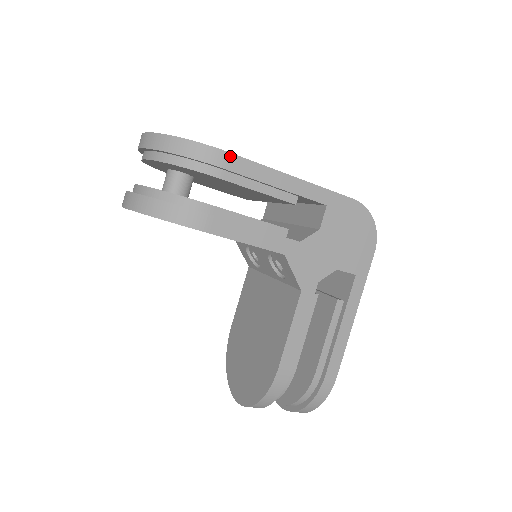
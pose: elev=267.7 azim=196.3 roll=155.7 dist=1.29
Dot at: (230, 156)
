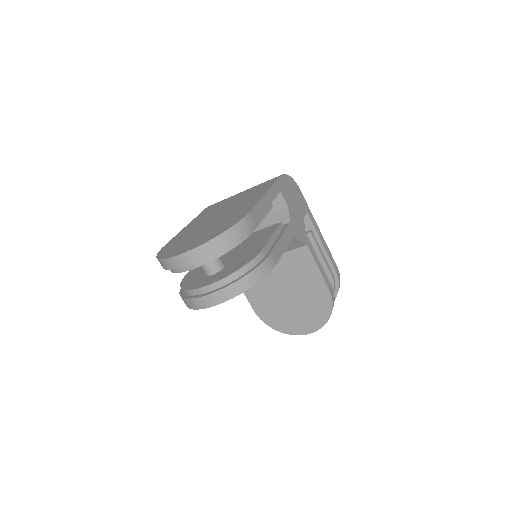
Dot at: (250, 214)
